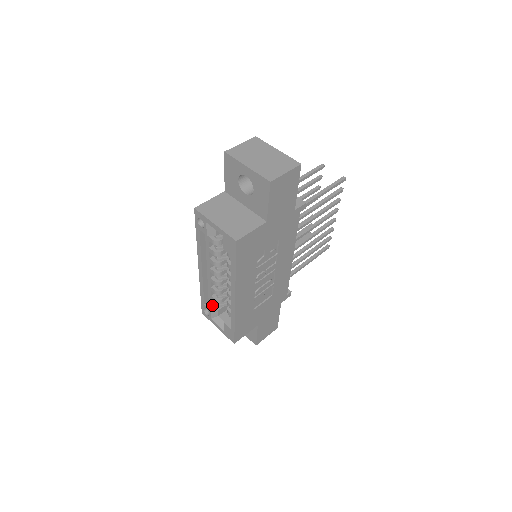
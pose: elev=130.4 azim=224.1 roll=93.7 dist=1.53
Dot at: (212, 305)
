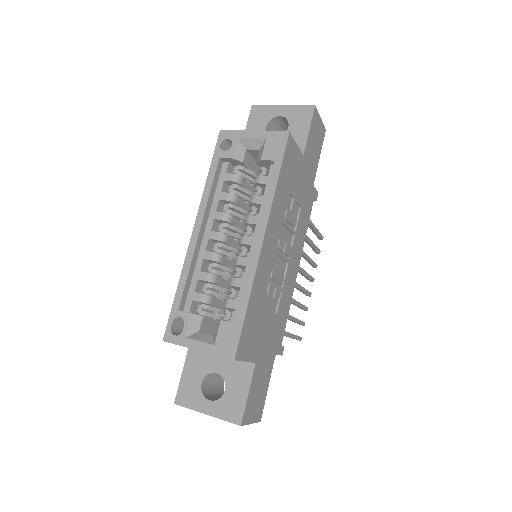
Dot at: occluded
